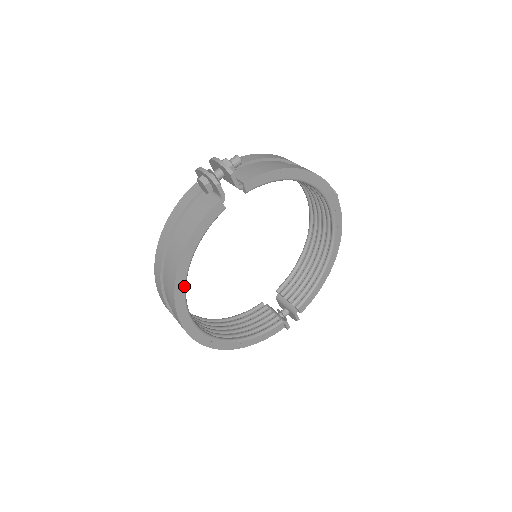
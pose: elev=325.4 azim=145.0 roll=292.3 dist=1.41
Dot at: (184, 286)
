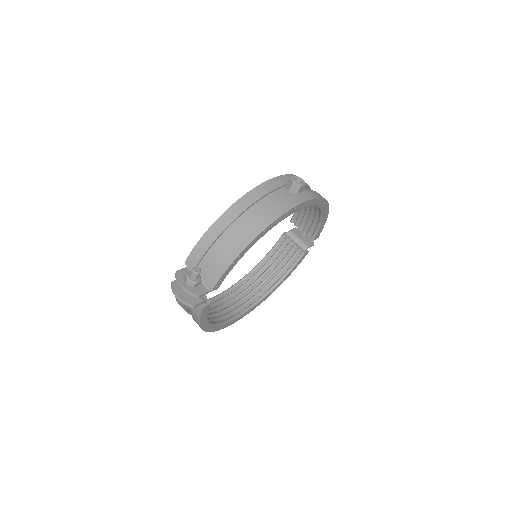
Dot at: (216, 326)
